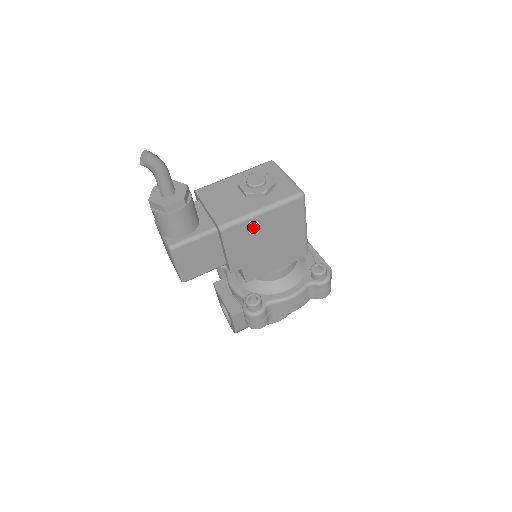
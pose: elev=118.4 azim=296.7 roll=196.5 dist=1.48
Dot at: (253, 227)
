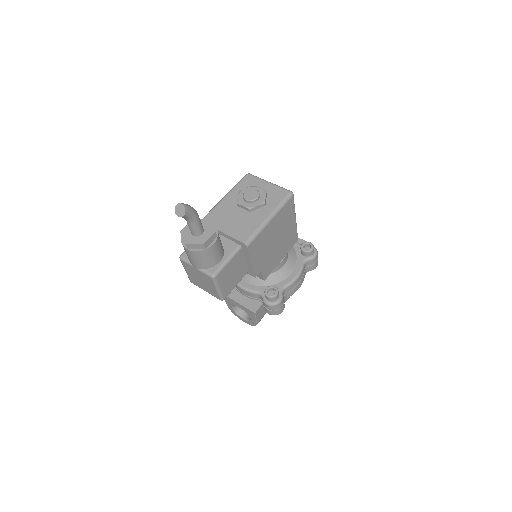
Dot at: (266, 234)
